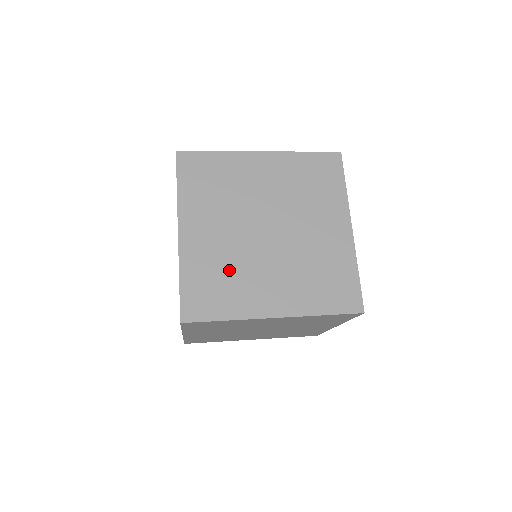
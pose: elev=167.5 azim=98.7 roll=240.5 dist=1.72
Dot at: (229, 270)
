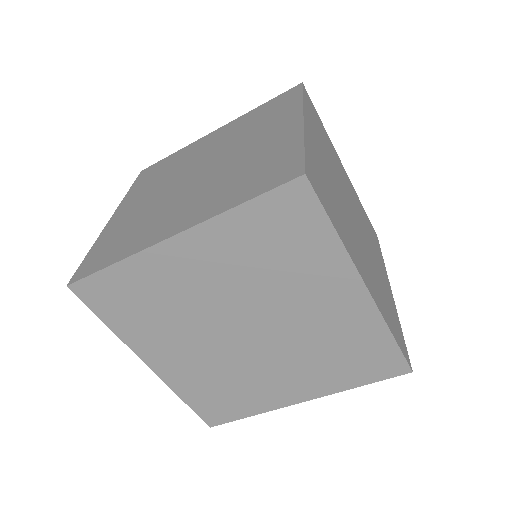
Dot at: (142, 220)
